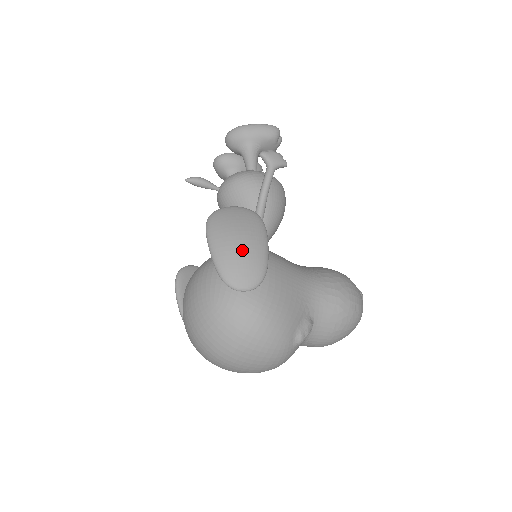
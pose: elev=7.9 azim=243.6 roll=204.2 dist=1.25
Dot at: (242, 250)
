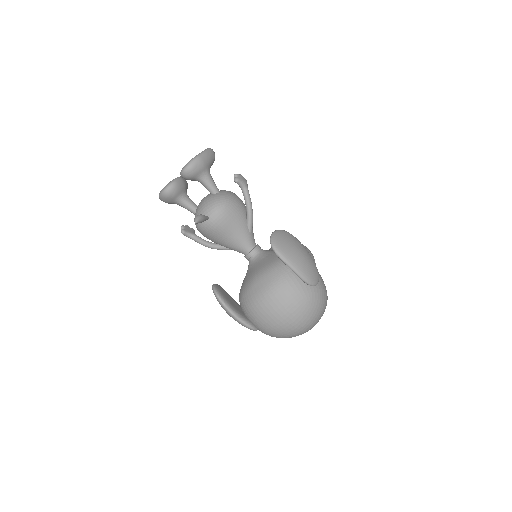
Dot at: (308, 260)
